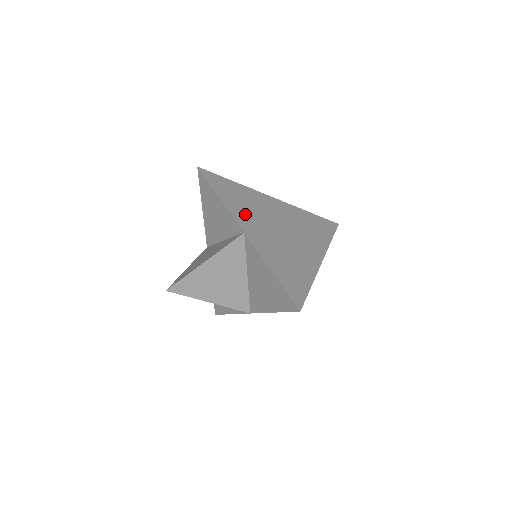
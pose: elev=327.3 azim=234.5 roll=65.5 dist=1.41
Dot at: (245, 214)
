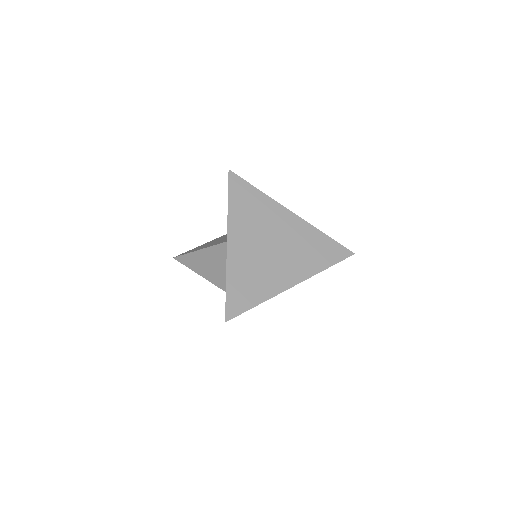
Dot at: occluded
